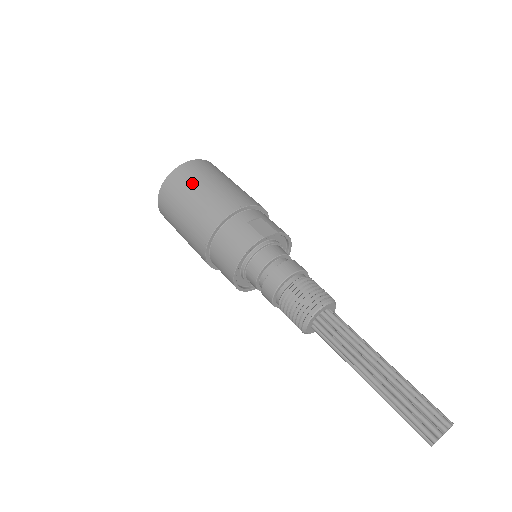
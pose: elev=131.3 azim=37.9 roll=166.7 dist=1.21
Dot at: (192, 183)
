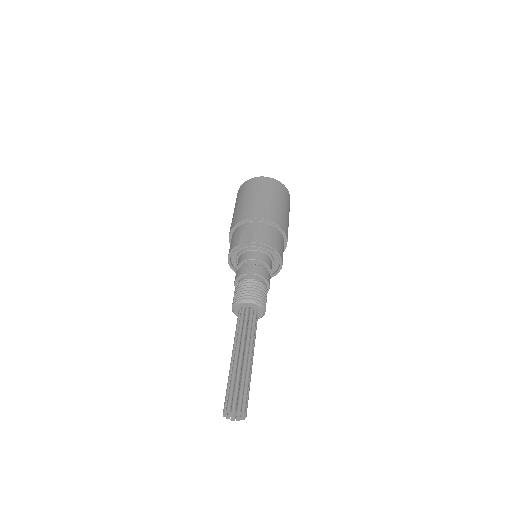
Dot at: (240, 197)
